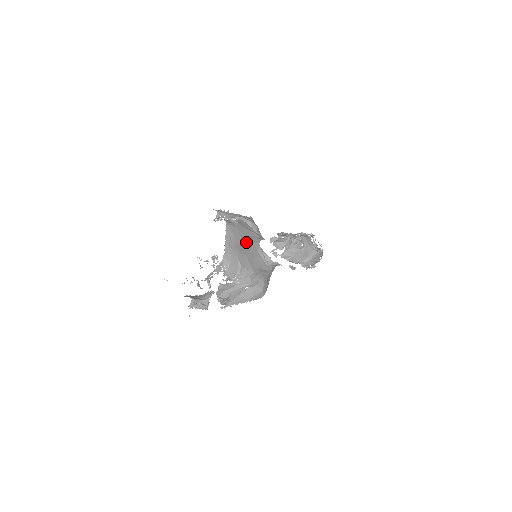
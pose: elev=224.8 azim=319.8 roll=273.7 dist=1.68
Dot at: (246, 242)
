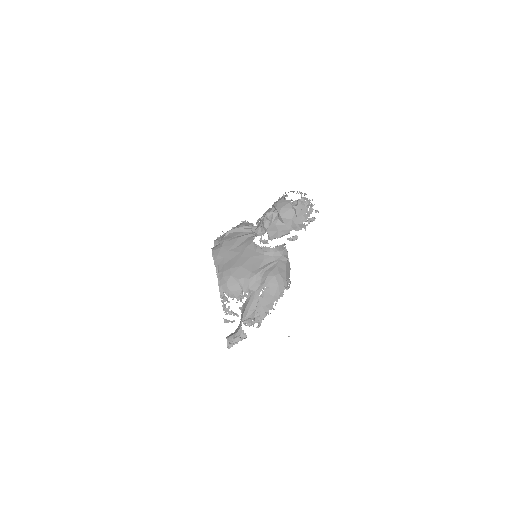
Dot at: (238, 252)
